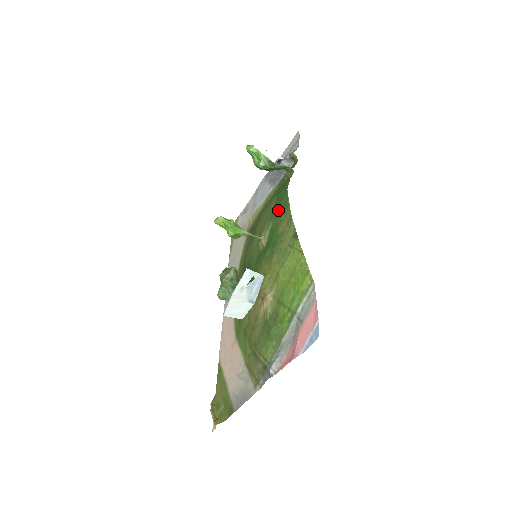
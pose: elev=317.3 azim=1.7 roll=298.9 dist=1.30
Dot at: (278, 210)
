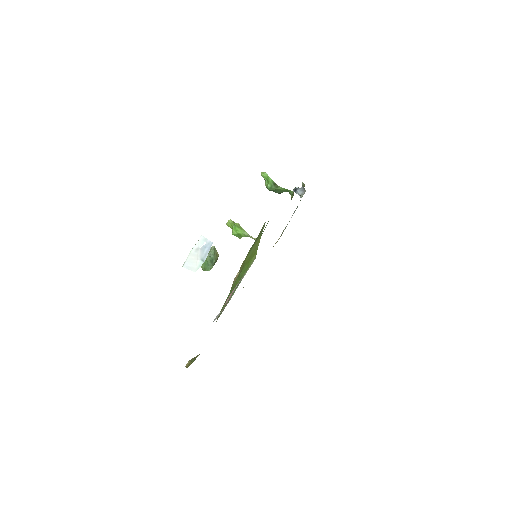
Dot at: occluded
